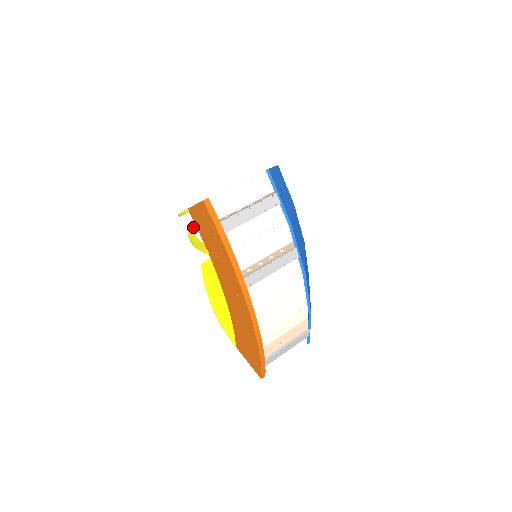
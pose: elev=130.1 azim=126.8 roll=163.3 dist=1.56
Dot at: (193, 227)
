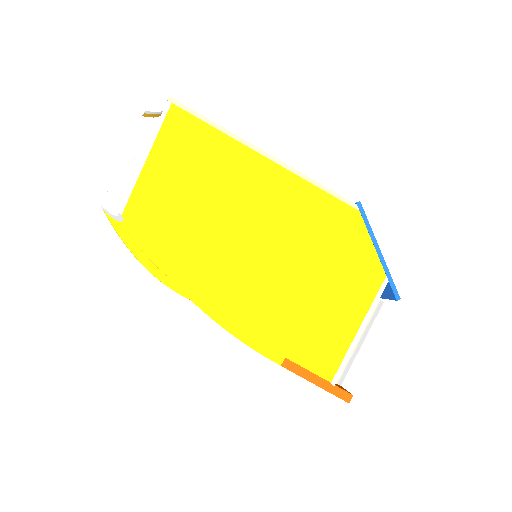
Dot at: occluded
